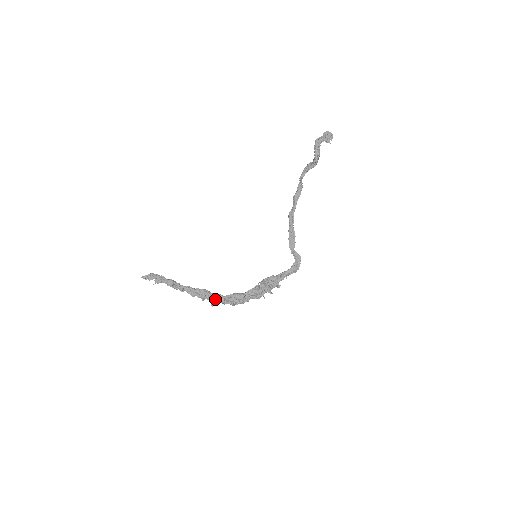
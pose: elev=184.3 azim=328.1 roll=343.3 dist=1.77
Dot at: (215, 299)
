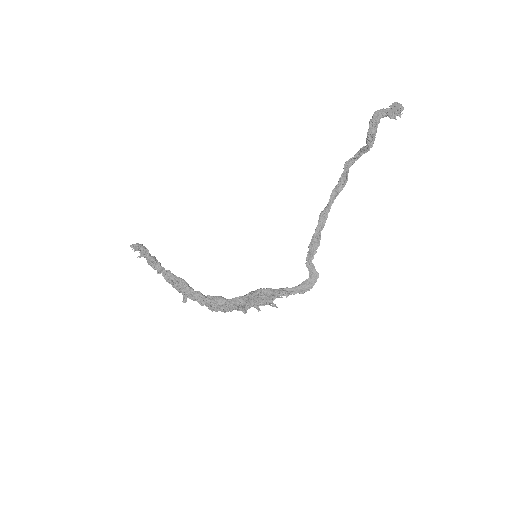
Dot at: (190, 295)
